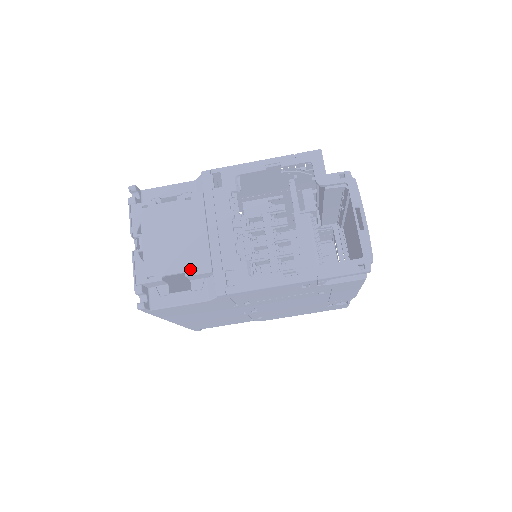
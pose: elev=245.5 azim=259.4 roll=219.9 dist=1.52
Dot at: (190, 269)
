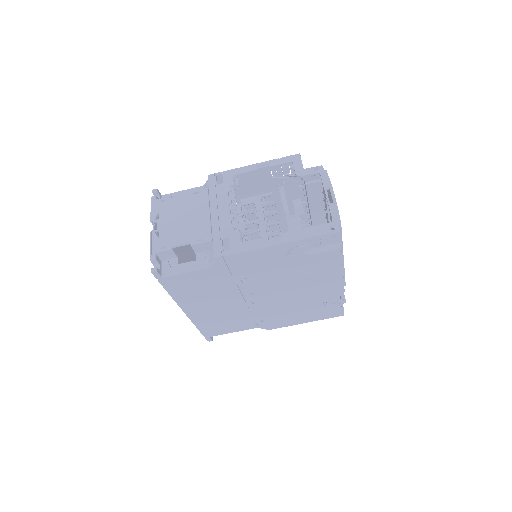
Dot at: (195, 240)
